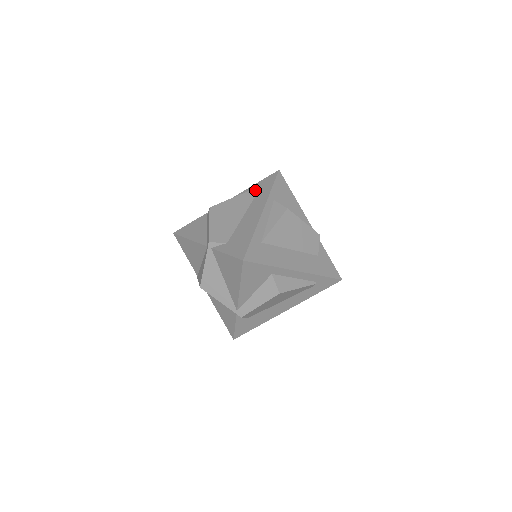
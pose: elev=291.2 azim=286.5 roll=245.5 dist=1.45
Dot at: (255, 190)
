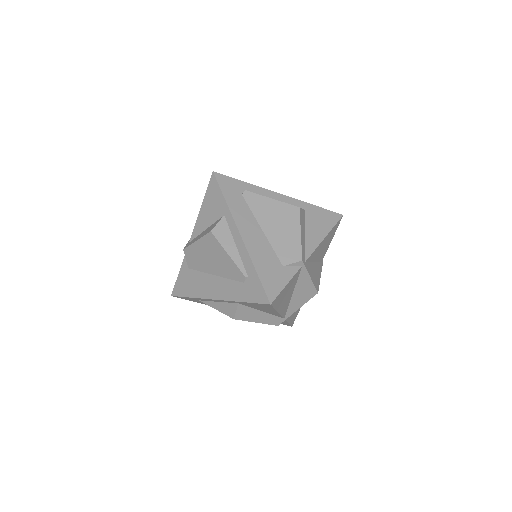
Dot at: (243, 279)
